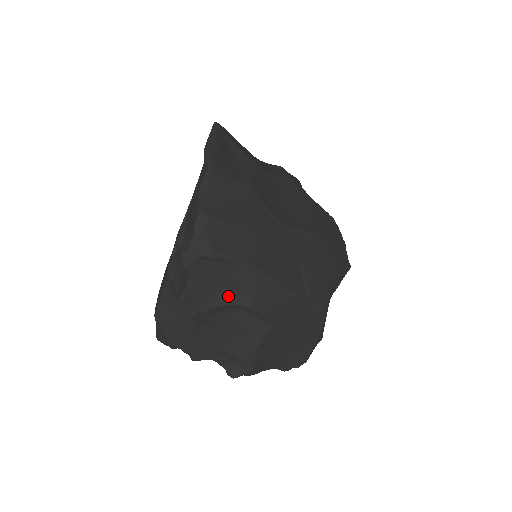
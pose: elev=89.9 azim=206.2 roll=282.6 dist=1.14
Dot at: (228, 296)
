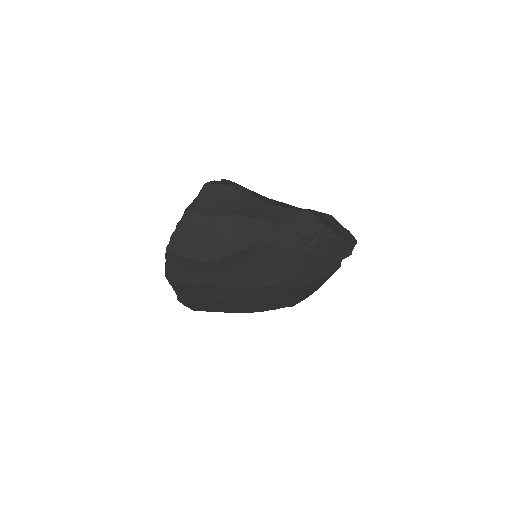
Dot at: occluded
